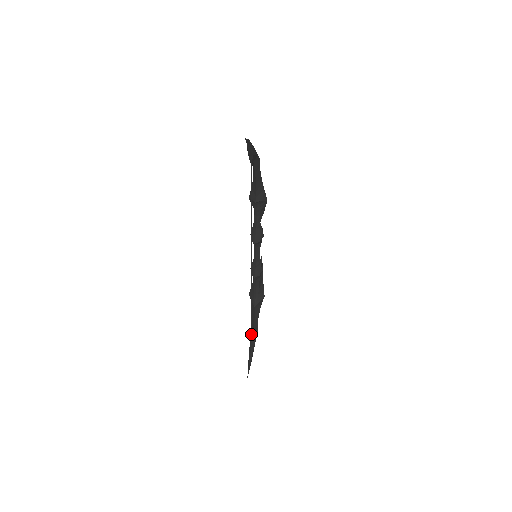
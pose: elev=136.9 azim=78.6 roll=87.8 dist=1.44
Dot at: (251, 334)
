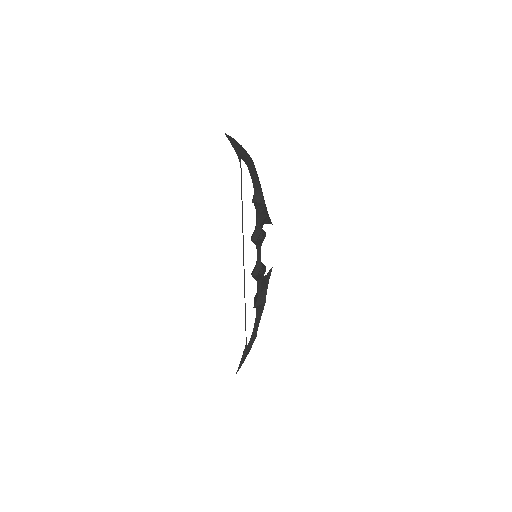
Dot at: occluded
